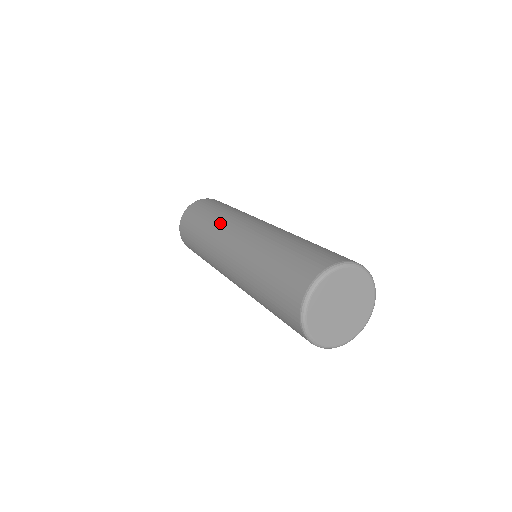
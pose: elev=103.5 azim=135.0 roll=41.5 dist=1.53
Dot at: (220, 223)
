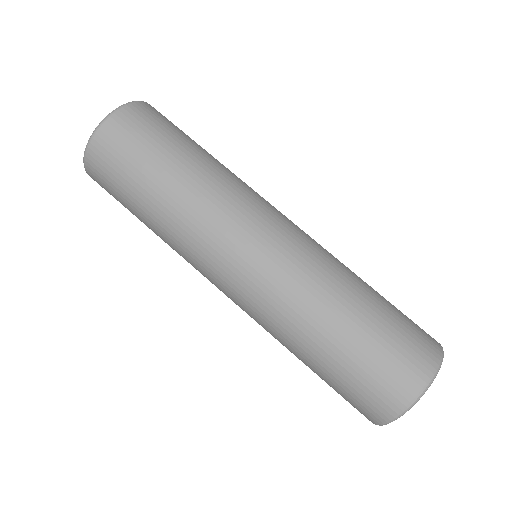
Dot at: (186, 243)
